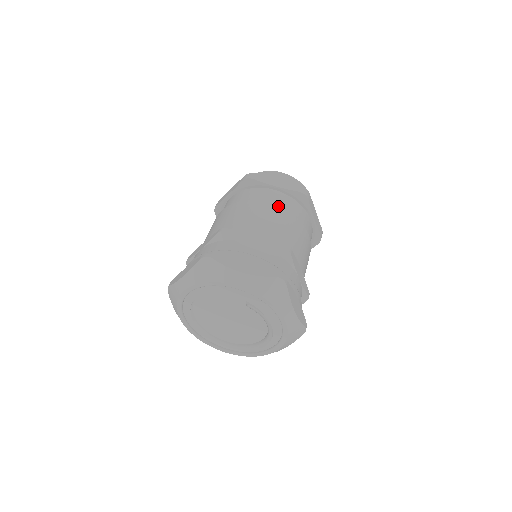
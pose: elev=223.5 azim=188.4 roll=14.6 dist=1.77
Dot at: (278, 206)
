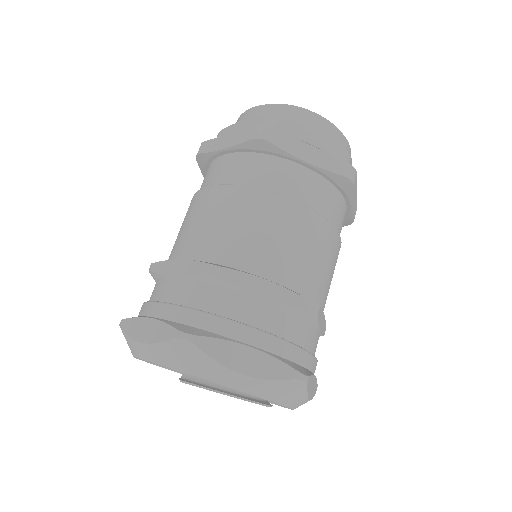
Dot at: (221, 185)
